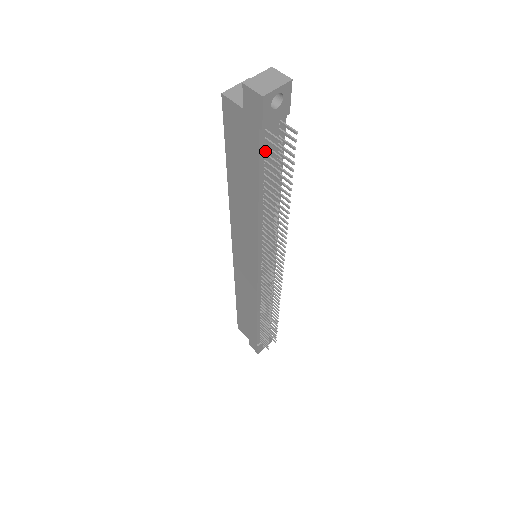
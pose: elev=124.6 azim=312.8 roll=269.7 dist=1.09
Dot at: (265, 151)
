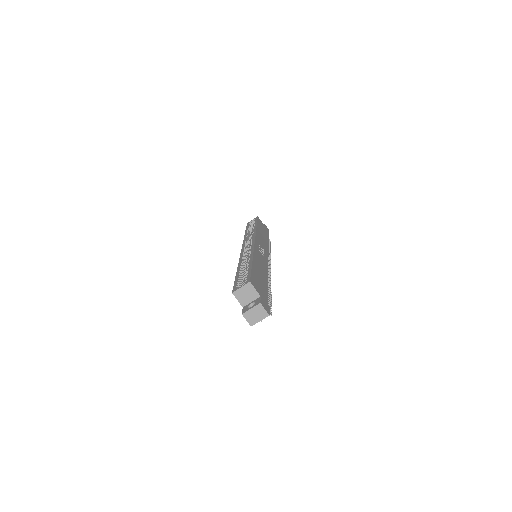
Dot at: occluded
